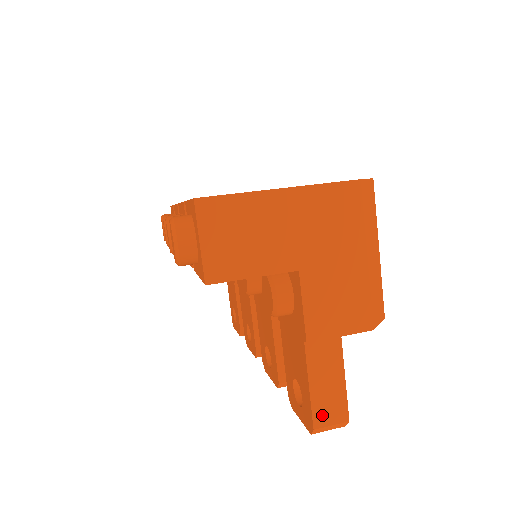
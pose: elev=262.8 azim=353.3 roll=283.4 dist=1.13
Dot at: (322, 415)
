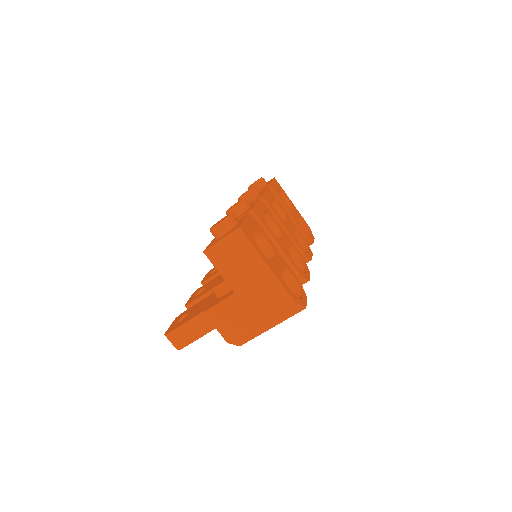
Dot at: (175, 336)
